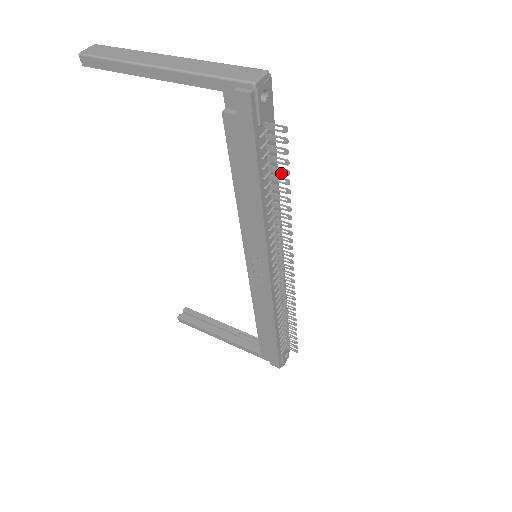
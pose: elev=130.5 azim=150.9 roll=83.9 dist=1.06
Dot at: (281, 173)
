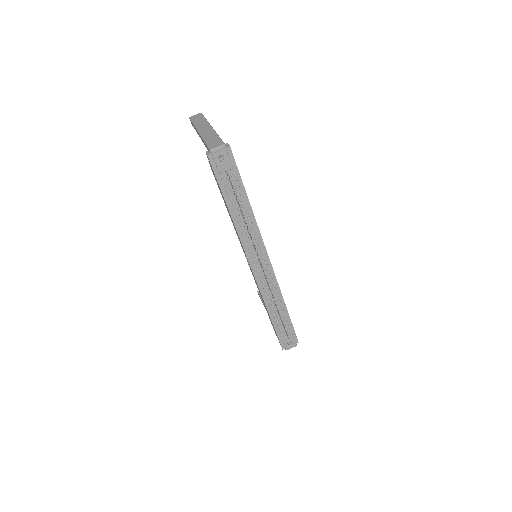
Dot at: (239, 203)
